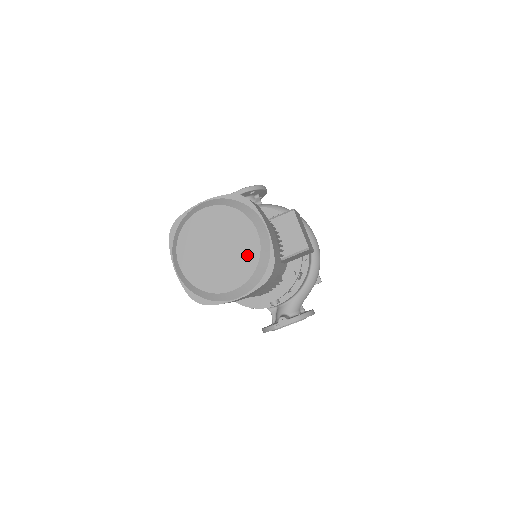
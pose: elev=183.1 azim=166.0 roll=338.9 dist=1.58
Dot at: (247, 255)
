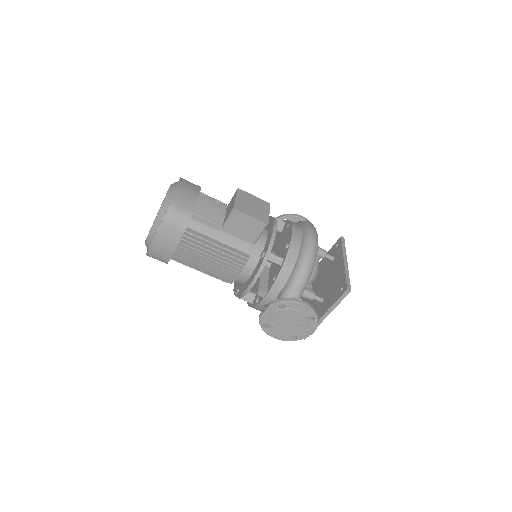
Dot at: occluded
